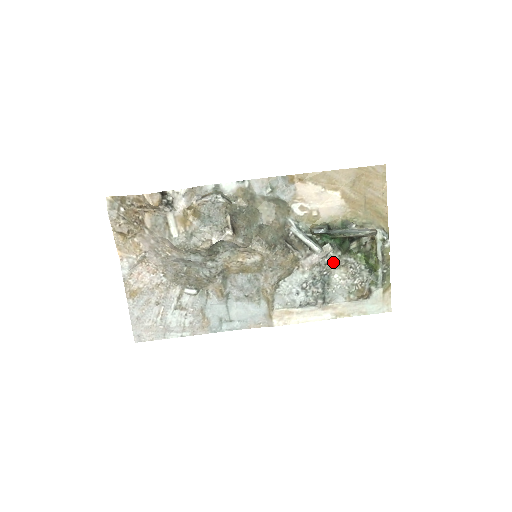
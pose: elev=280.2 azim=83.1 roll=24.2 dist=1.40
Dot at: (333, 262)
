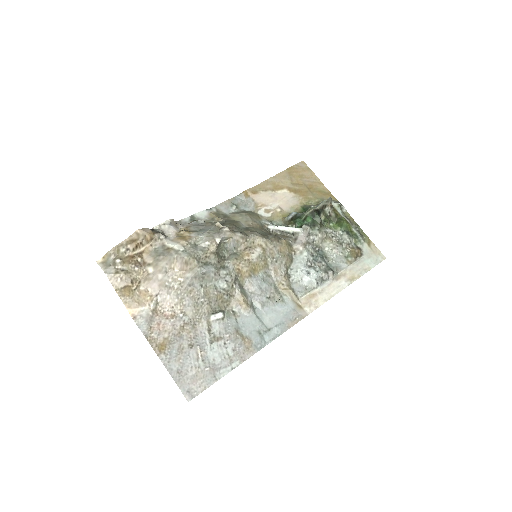
Dot at: (317, 237)
